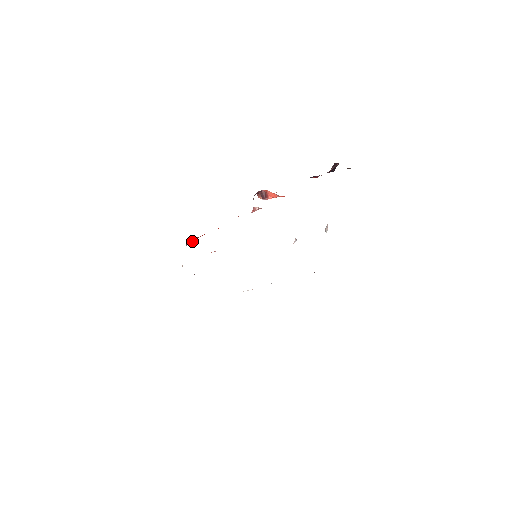
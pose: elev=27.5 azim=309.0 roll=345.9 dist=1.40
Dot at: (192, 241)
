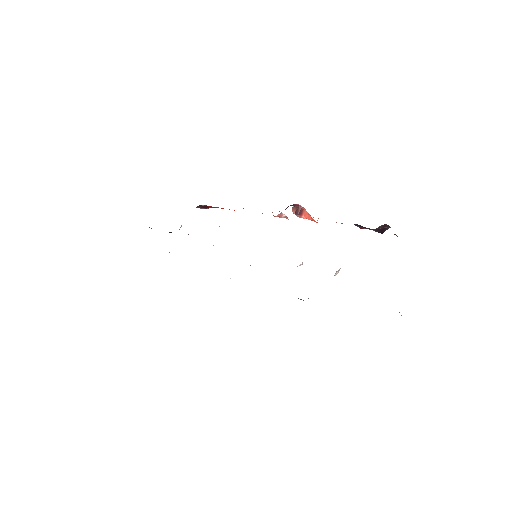
Dot at: (204, 207)
